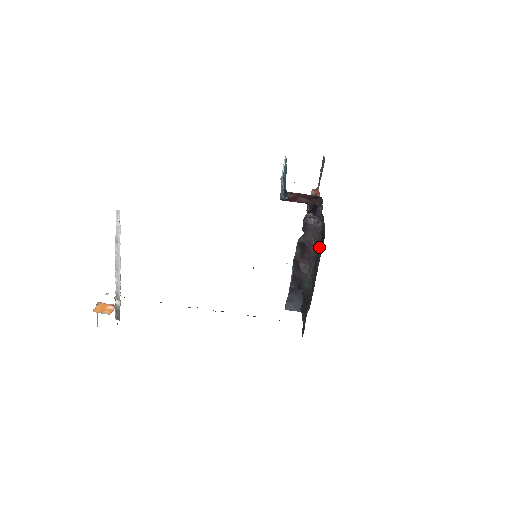
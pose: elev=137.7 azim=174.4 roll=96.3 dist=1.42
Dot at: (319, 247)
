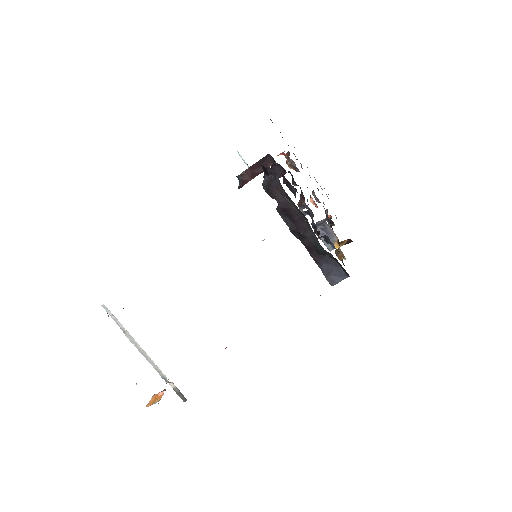
Dot at: occluded
